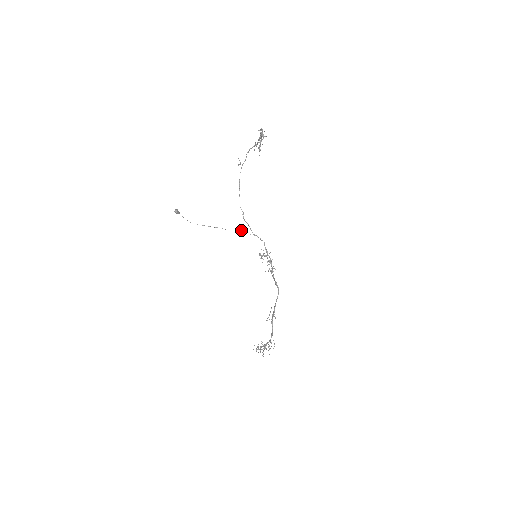
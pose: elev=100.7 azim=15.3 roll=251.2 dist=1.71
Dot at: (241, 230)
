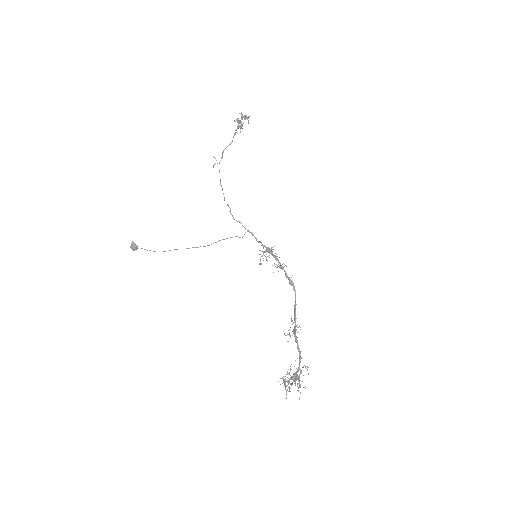
Dot at: occluded
